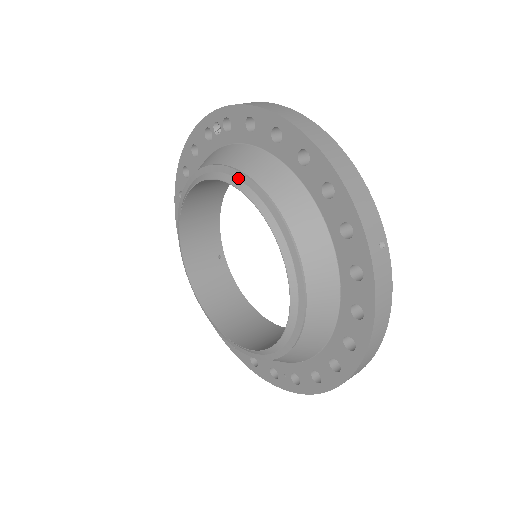
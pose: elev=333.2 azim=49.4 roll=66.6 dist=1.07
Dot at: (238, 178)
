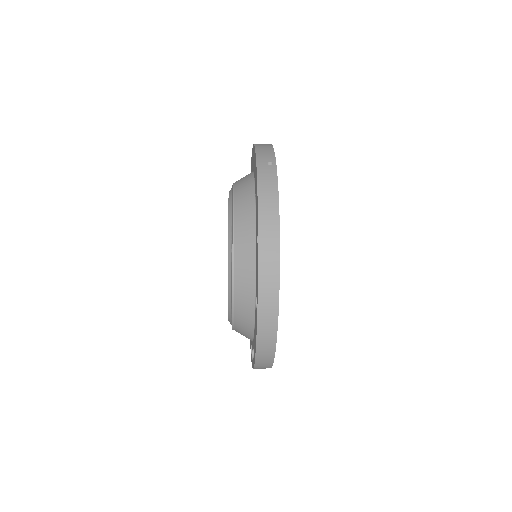
Dot at: occluded
